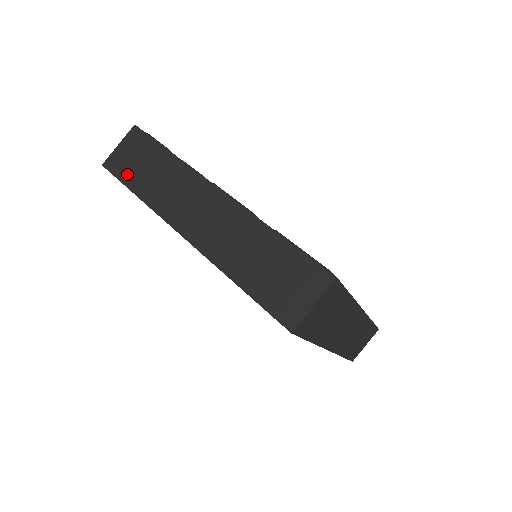
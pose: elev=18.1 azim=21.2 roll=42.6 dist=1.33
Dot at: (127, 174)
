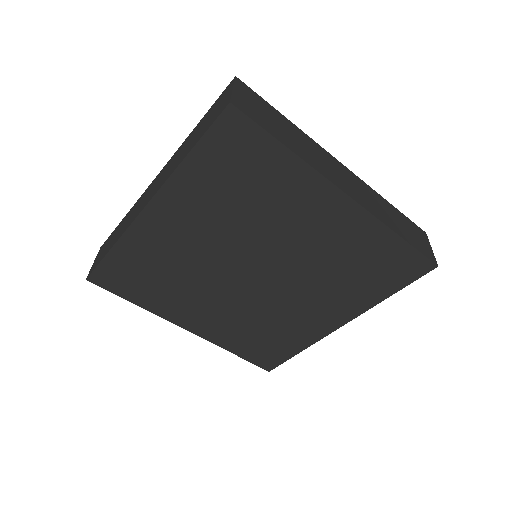
Dot at: (102, 256)
